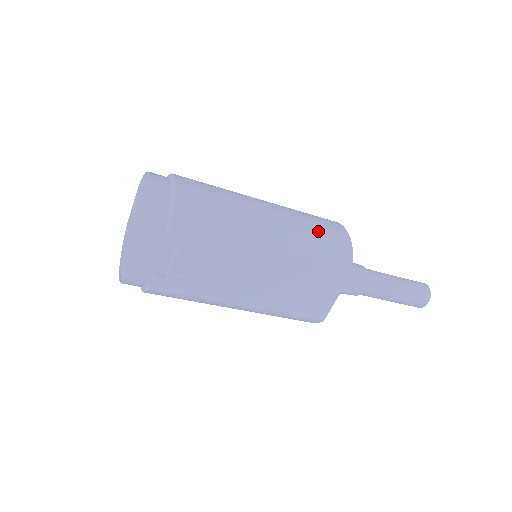
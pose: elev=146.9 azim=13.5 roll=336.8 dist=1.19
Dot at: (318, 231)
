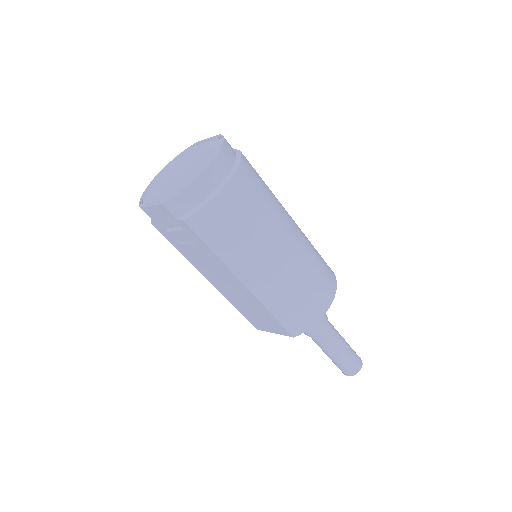
Dot at: (301, 297)
